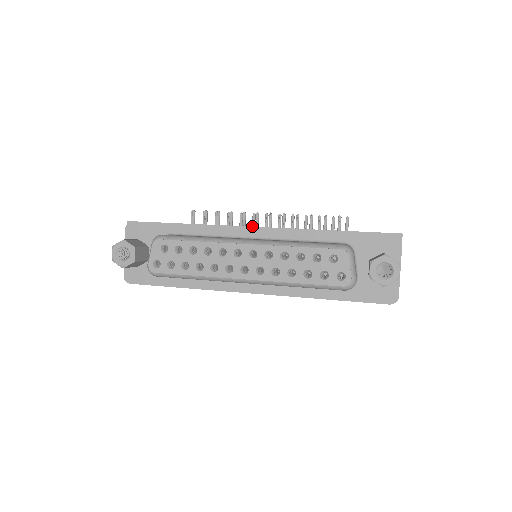
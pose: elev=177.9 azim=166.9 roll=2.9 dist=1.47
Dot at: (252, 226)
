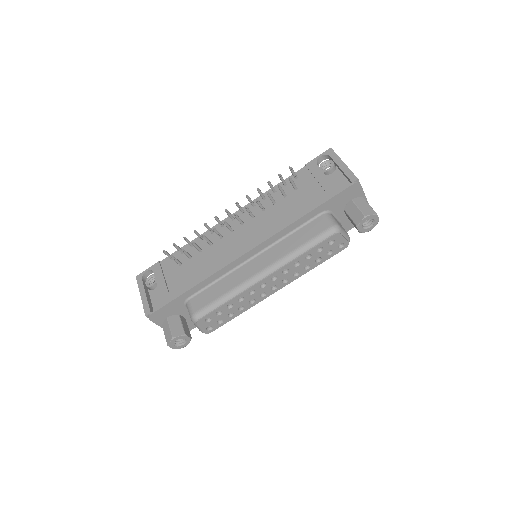
Dot at: (221, 226)
